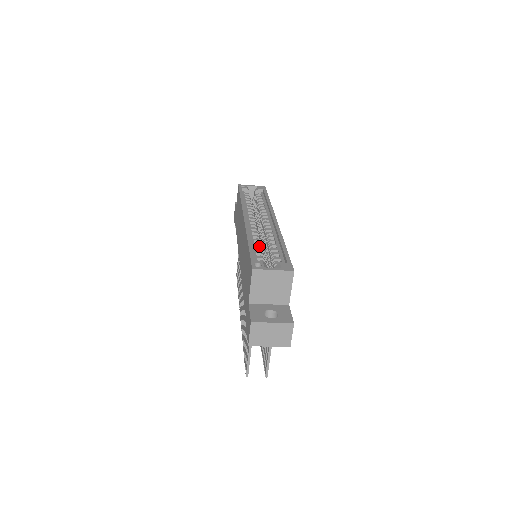
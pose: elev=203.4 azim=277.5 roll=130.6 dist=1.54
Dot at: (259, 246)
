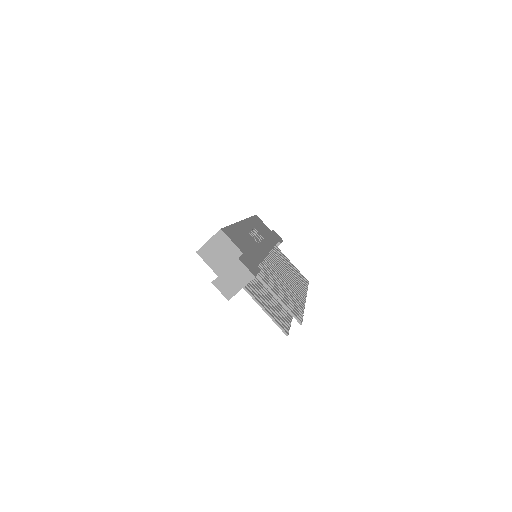
Dot at: occluded
